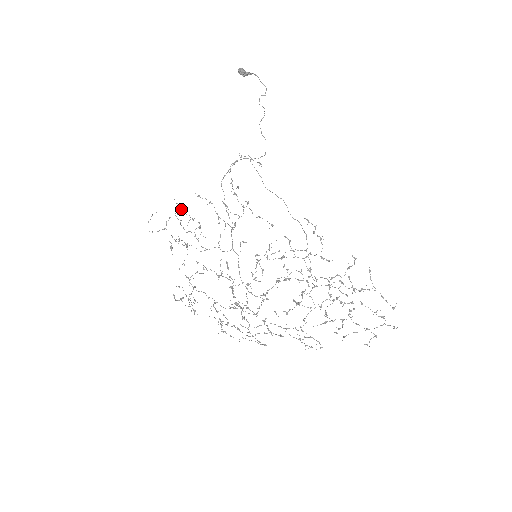
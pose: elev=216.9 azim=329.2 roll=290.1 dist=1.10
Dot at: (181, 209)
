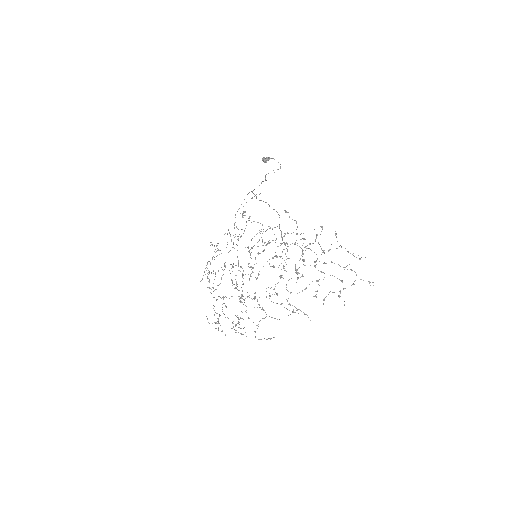
Dot at: (212, 245)
